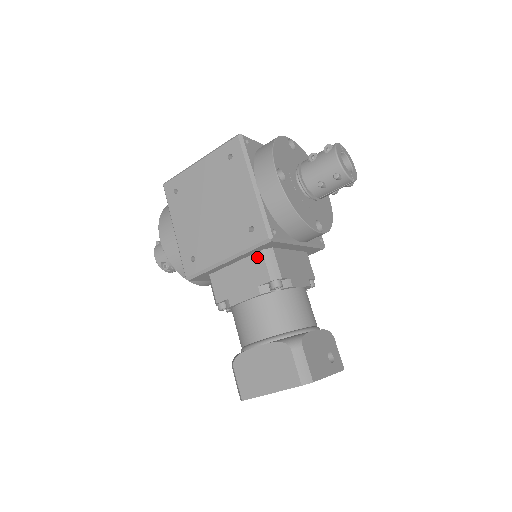
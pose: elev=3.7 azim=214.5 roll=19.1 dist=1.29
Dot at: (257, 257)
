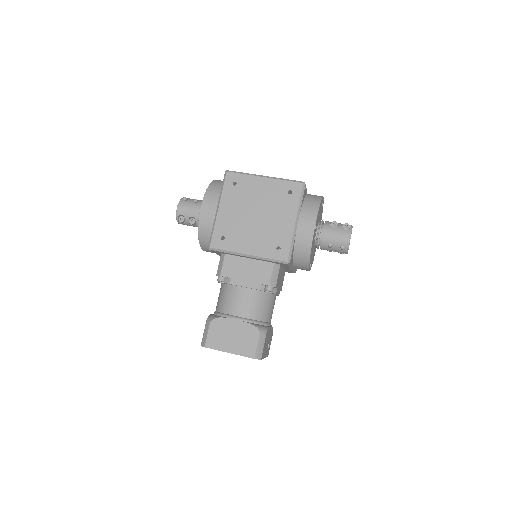
Dot at: (268, 265)
